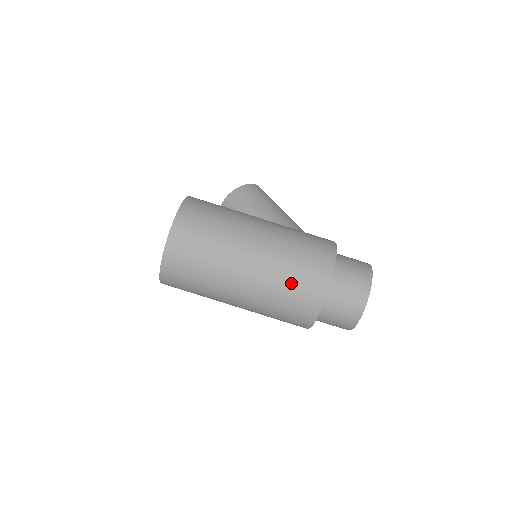
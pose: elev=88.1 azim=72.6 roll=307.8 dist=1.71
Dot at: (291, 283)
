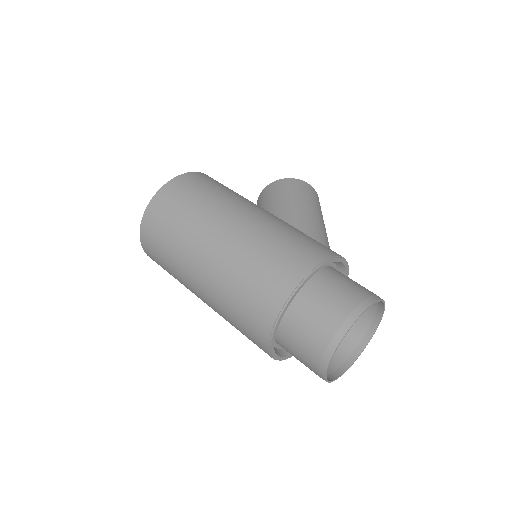
Dot at: (245, 286)
